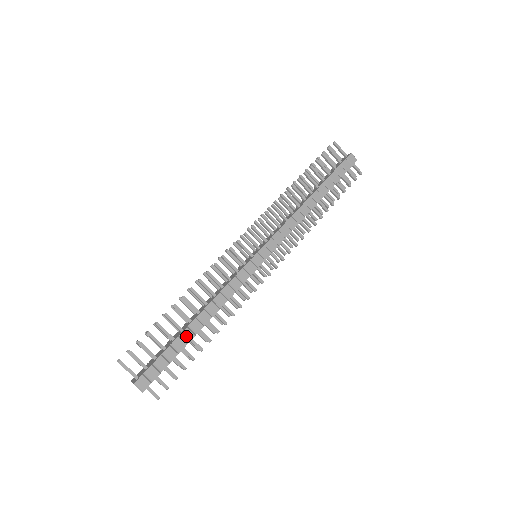
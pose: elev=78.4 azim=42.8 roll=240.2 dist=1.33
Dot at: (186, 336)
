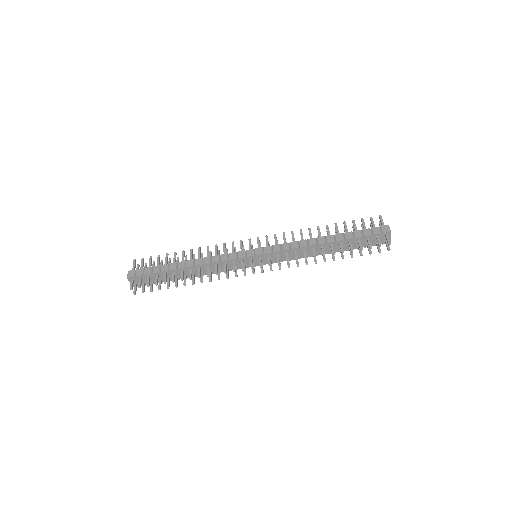
Dot at: (172, 266)
